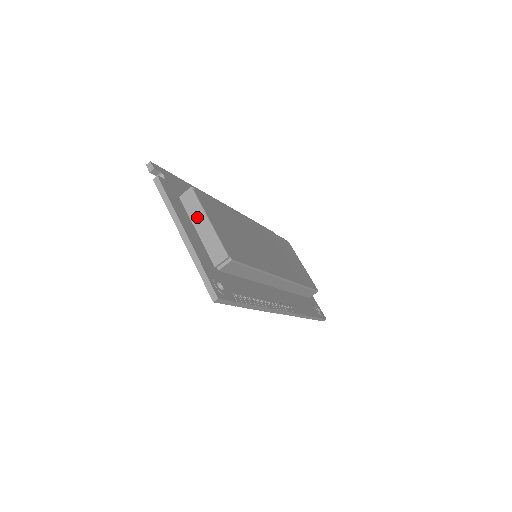
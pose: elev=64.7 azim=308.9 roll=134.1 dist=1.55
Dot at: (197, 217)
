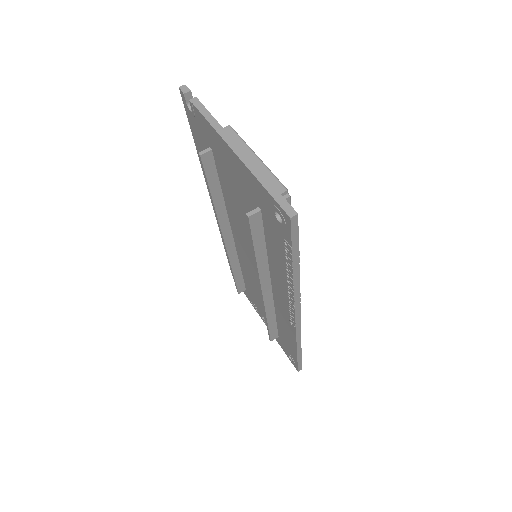
Dot at: occluded
